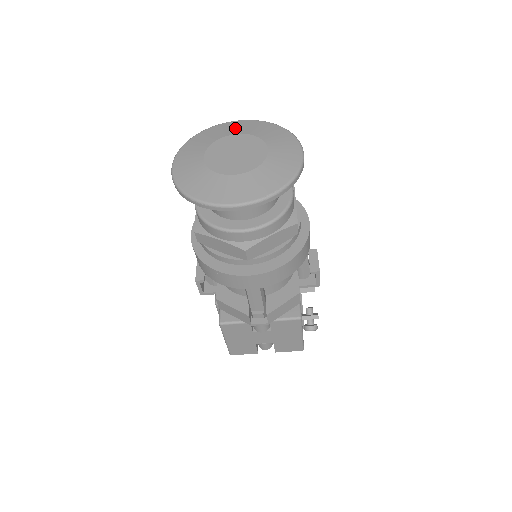
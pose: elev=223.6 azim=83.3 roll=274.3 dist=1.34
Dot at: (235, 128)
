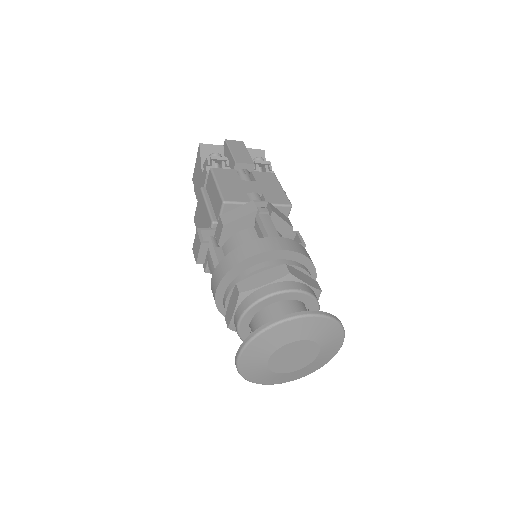
Dot at: (304, 331)
